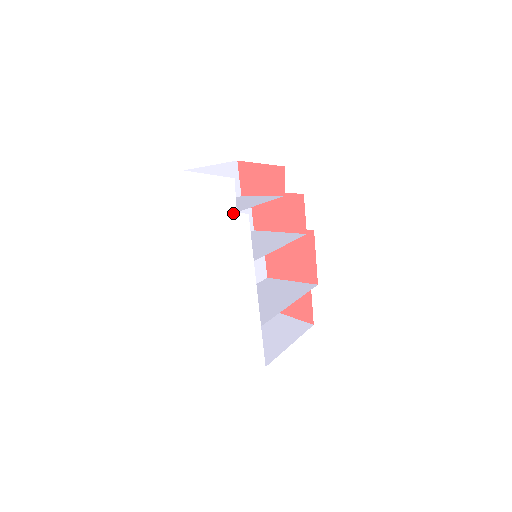
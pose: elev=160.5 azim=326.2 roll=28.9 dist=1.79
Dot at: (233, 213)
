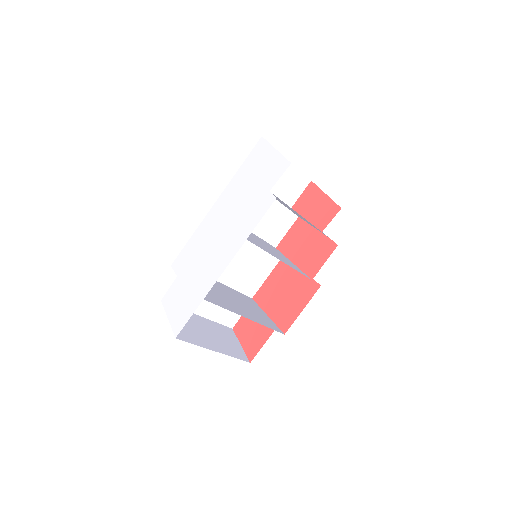
Dot at: (266, 190)
